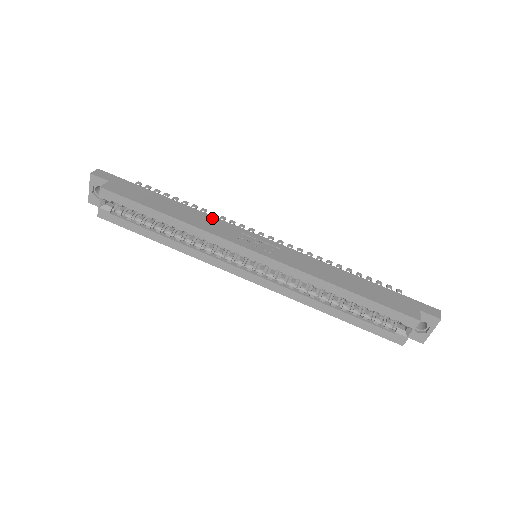
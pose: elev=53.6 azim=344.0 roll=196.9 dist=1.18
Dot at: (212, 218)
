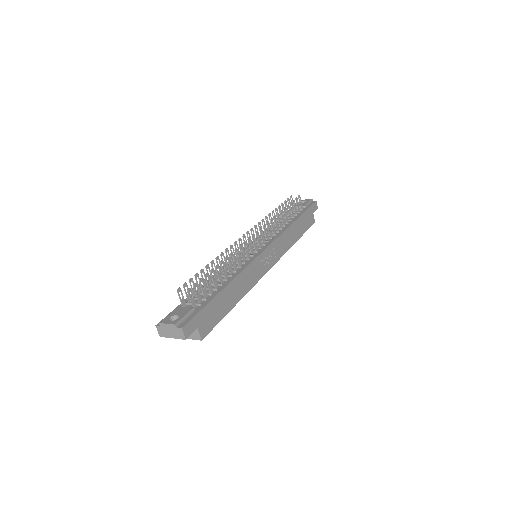
Dot at: (246, 271)
